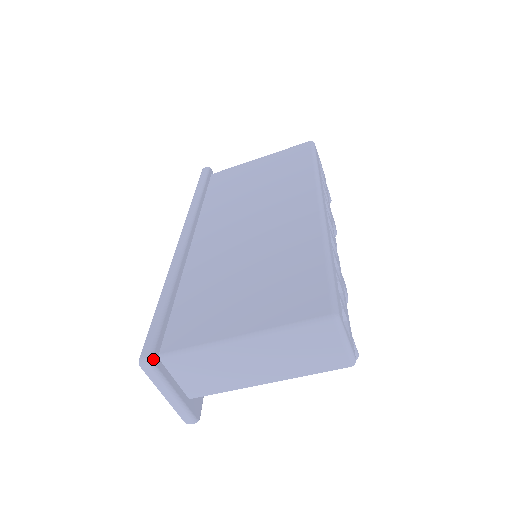
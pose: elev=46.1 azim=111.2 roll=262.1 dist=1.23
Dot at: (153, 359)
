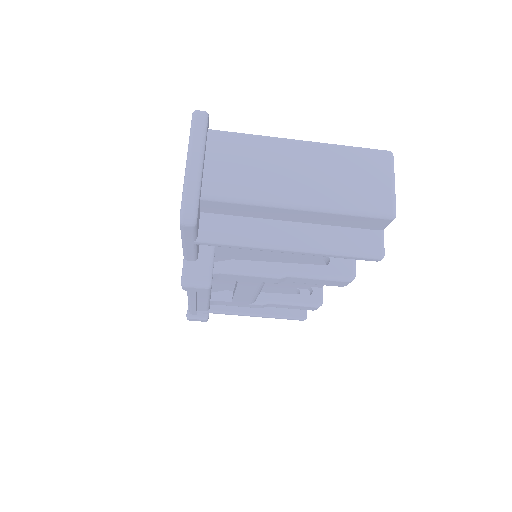
Dot at: (208, 117)
